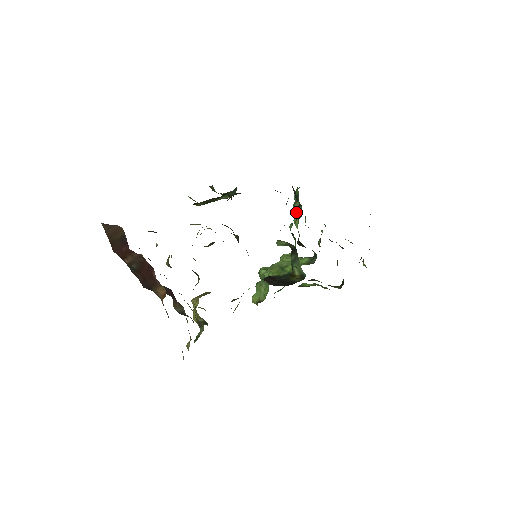
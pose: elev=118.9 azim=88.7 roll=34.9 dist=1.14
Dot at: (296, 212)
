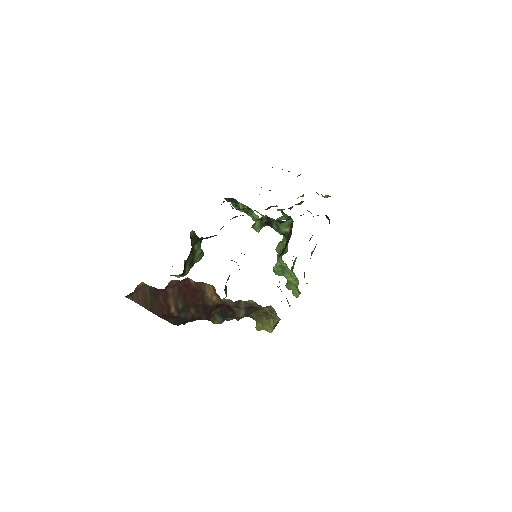
Dot at: (246, 210)
